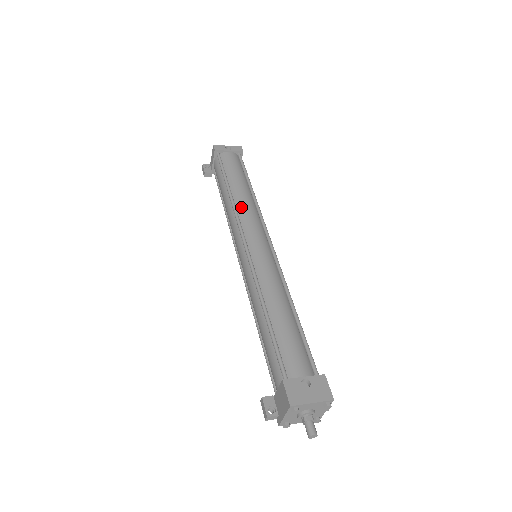
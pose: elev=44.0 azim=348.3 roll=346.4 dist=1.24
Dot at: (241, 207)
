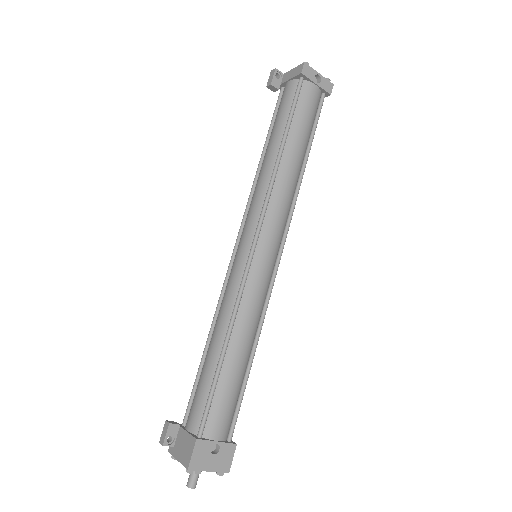
Dot at: (279, 188)
